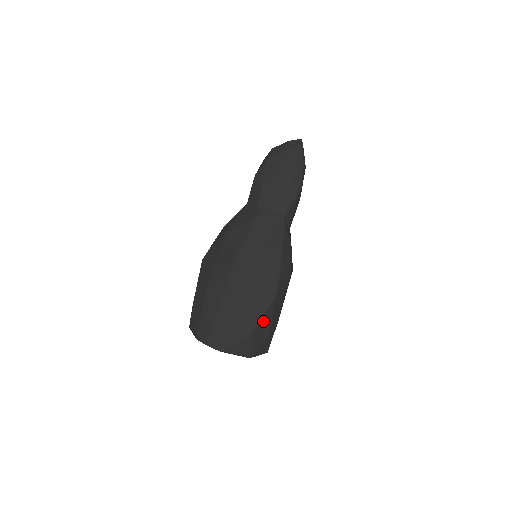
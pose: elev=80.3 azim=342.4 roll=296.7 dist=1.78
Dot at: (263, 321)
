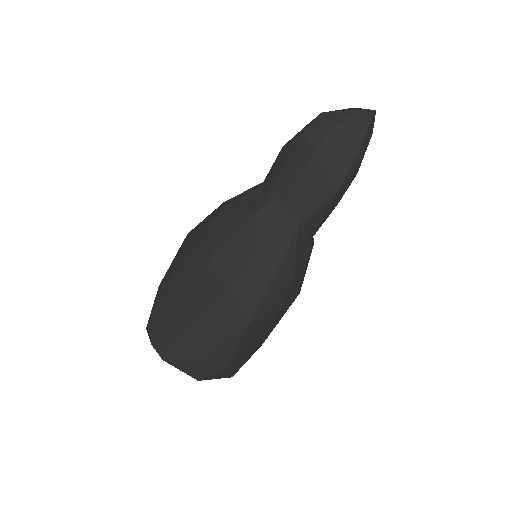
Dot at: (222, 349)
